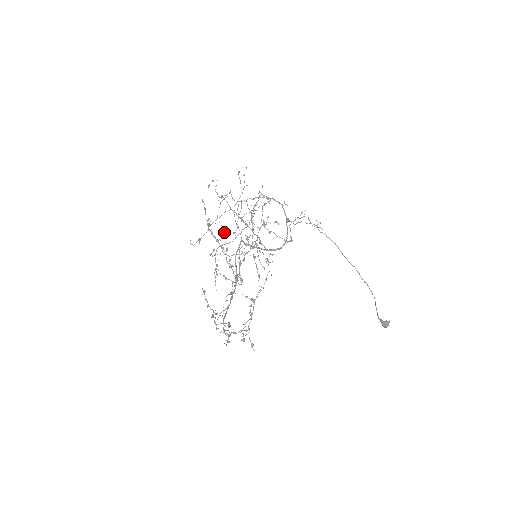
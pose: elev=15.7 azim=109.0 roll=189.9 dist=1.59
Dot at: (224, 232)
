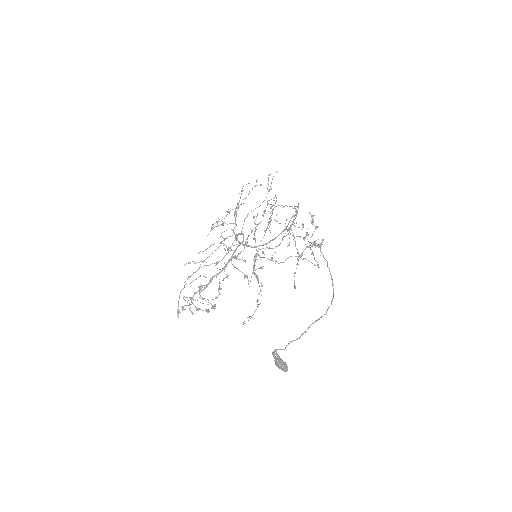
Dot at: occluded
